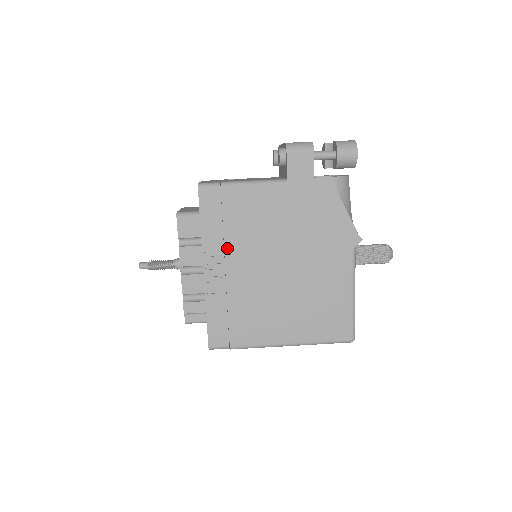
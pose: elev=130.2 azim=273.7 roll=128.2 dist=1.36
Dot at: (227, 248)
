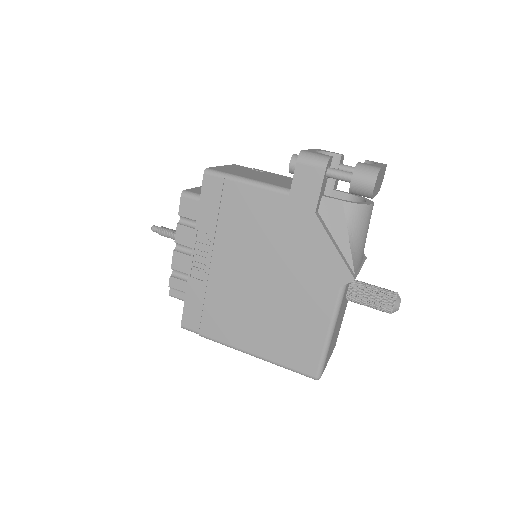
Dot at: (216, 240)
